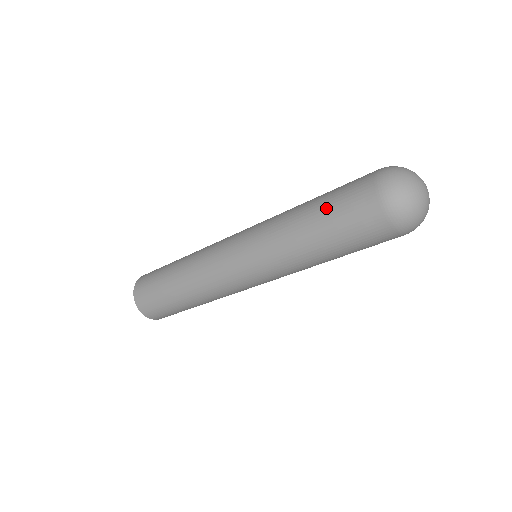
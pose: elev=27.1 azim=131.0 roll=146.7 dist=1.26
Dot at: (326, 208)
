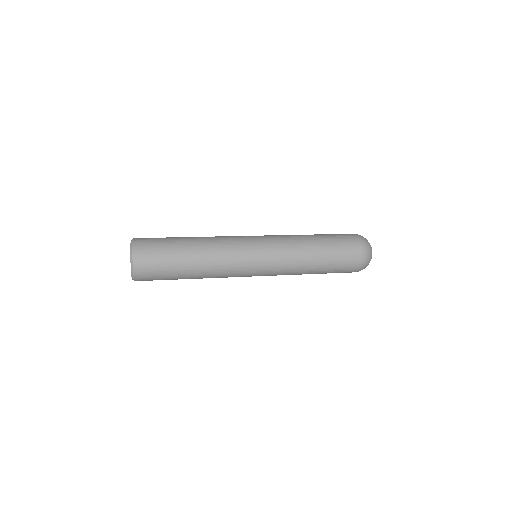
Dot at: (328, 271)
